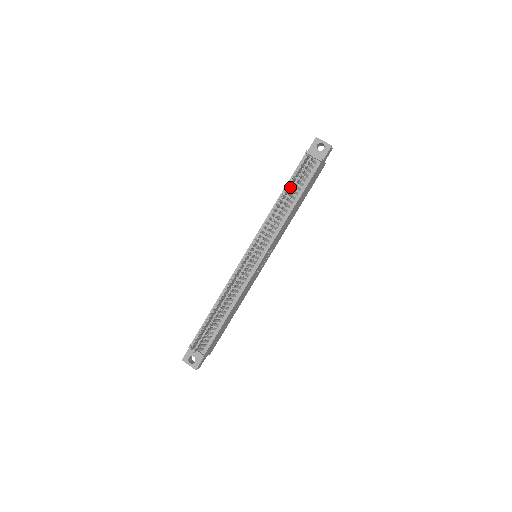
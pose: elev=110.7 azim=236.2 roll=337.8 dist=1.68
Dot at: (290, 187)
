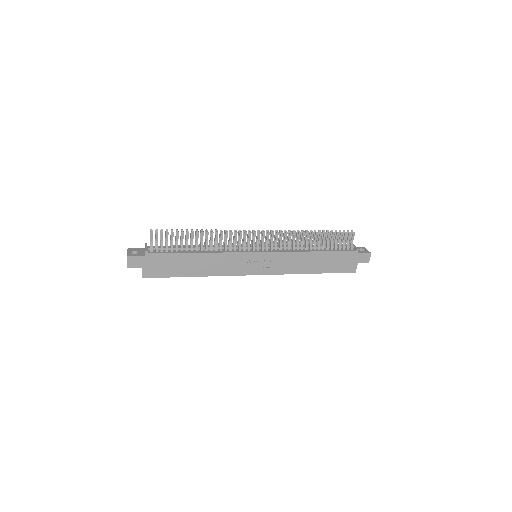
Dot at: (324, 236)
